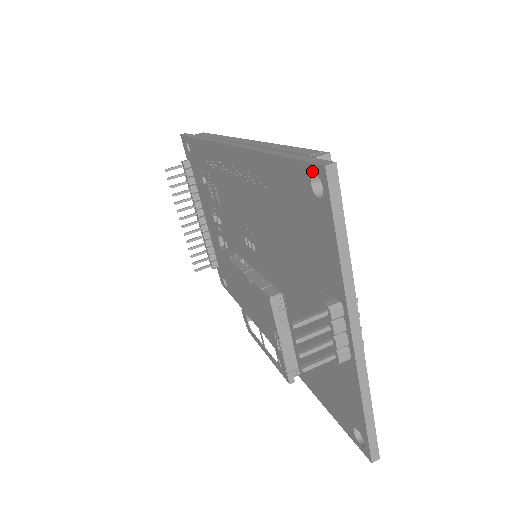
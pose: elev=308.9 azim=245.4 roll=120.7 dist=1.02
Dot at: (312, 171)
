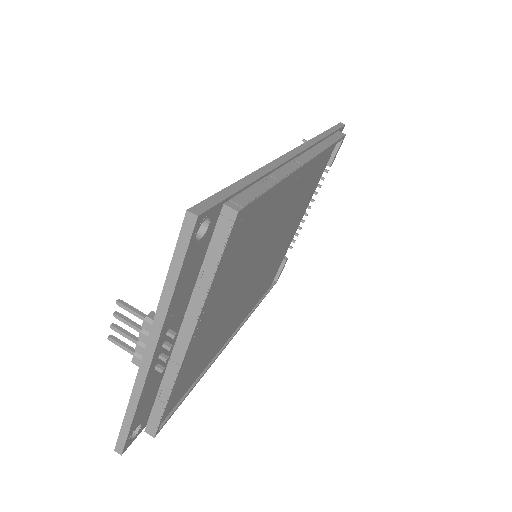
Dot at: occluded
